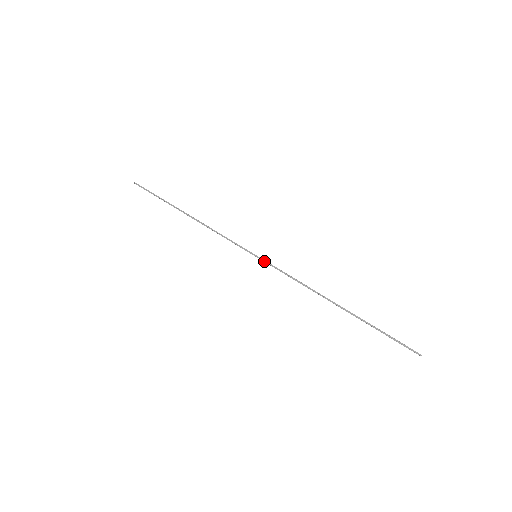
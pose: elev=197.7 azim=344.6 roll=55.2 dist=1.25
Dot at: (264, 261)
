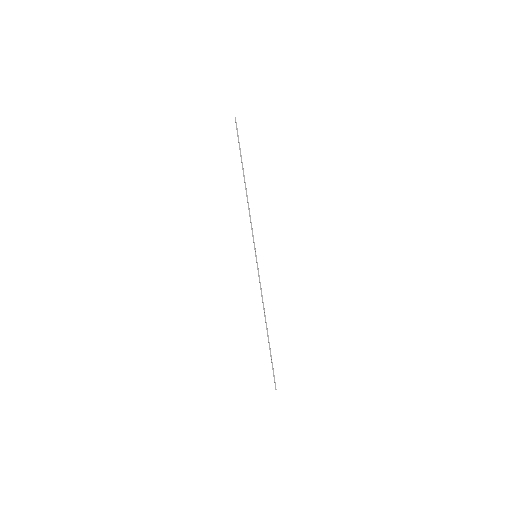
Dot at: (257, 264)
